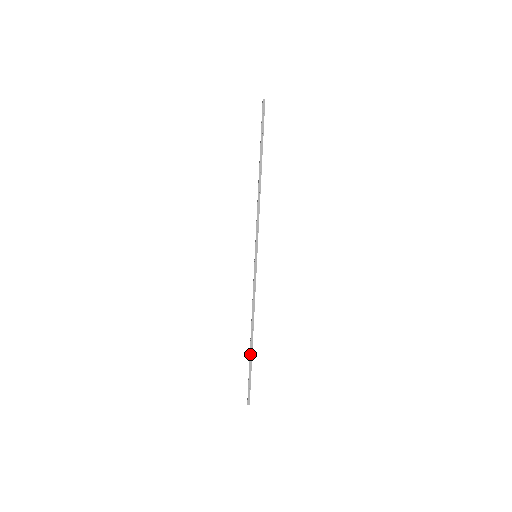
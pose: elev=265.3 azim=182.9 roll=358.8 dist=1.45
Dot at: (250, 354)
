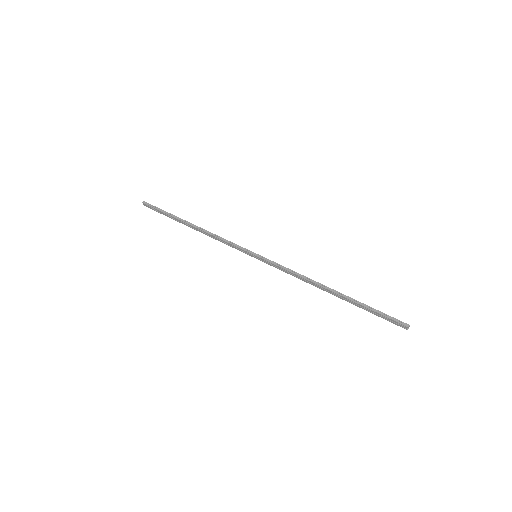
Dot at: (349, 299)
